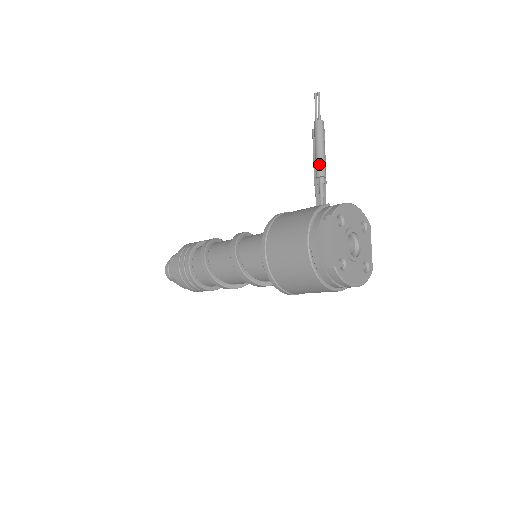
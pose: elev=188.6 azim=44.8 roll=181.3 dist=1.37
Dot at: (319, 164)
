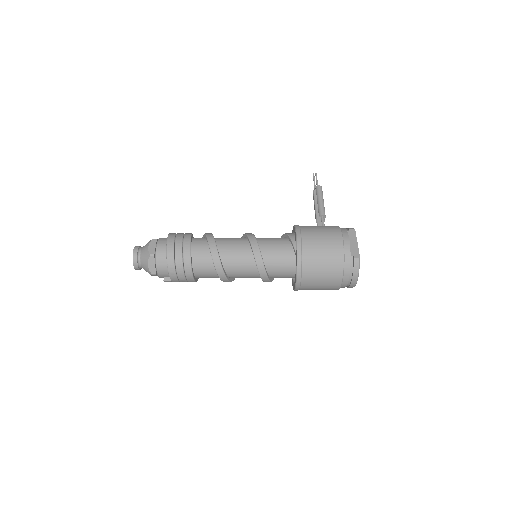
Dot at: (323, 208)
